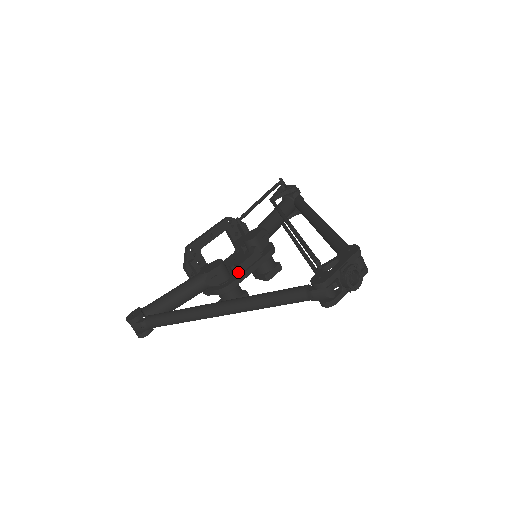
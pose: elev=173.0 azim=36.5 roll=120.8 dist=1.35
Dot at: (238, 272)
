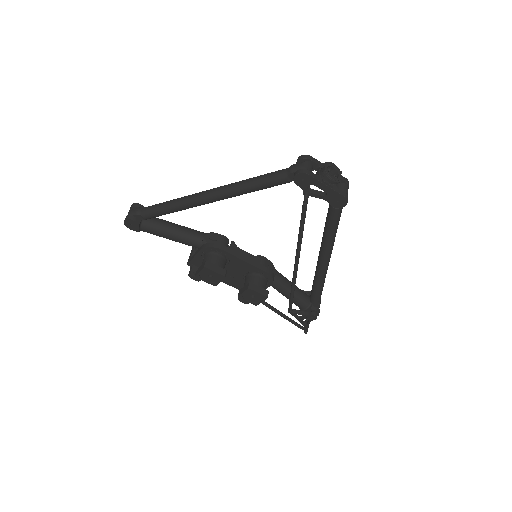
Dot at: (234, 250)
